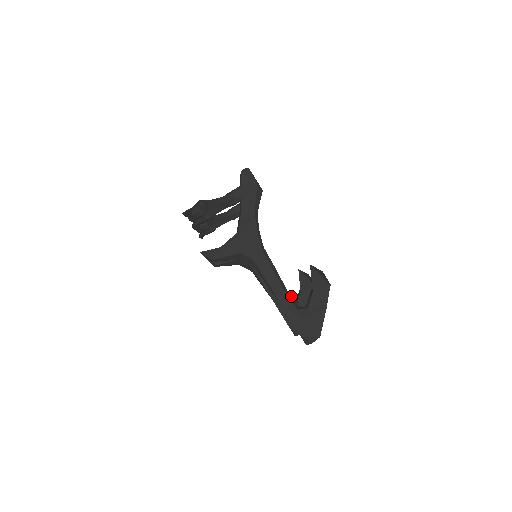
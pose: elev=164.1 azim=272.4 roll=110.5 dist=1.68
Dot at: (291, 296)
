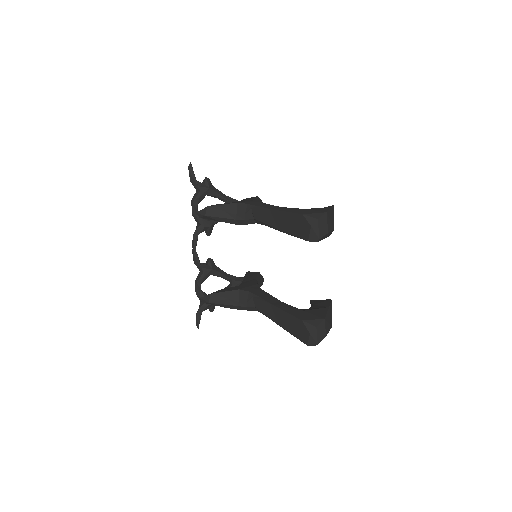
Dot at: occluded
